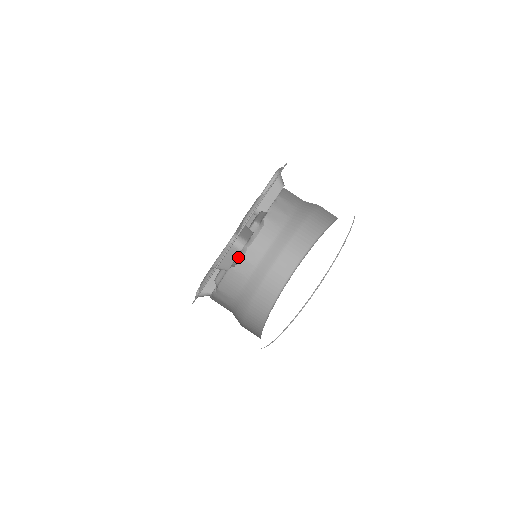
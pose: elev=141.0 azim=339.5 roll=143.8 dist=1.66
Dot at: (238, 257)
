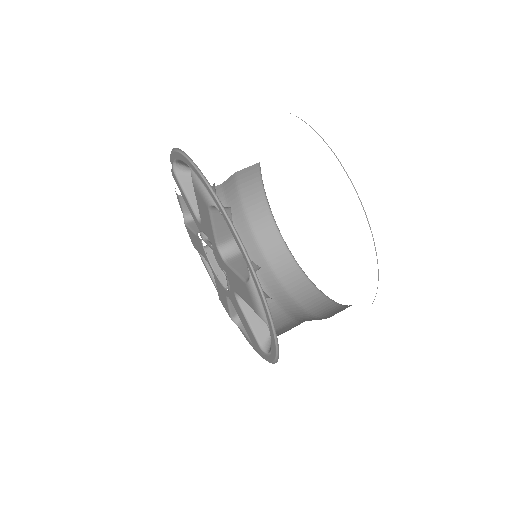
Dot at: occluded
